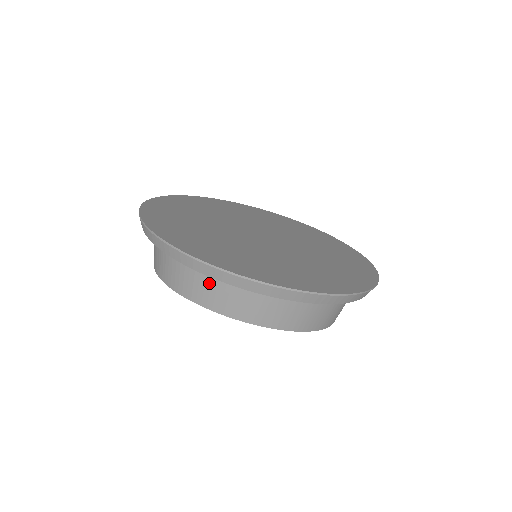
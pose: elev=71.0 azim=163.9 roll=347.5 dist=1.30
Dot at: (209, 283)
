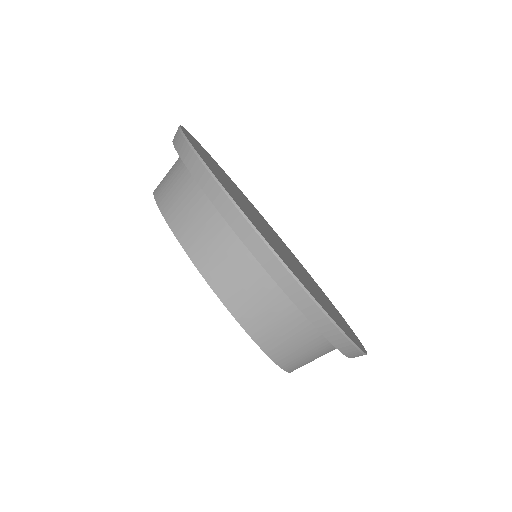
Dot at: (187, 193)
